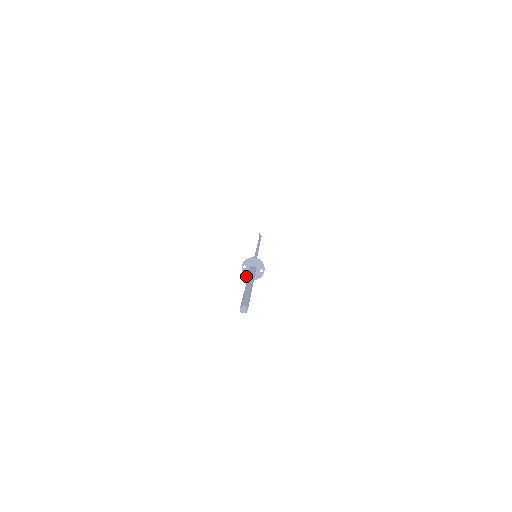
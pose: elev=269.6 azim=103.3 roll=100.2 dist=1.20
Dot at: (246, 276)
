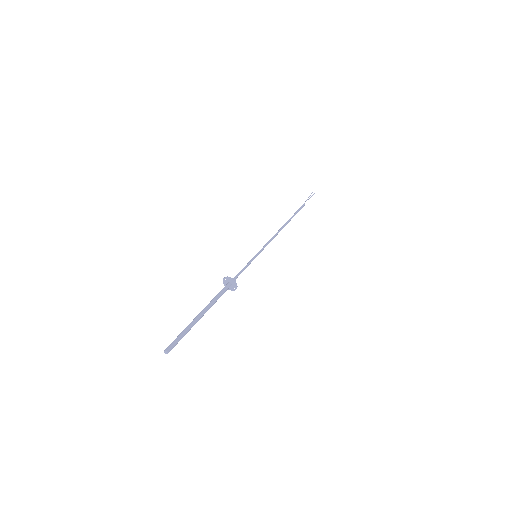
Dot at: (224, 284)
